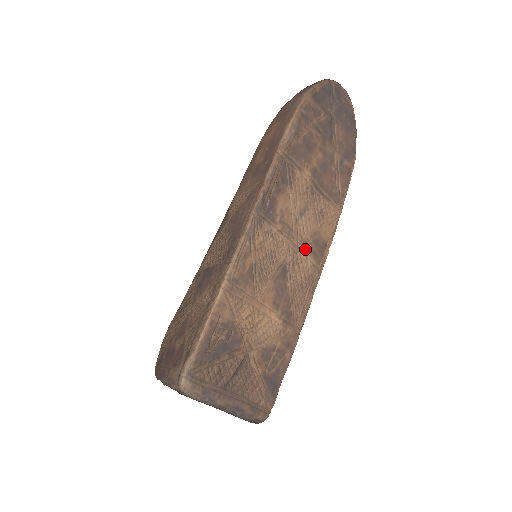
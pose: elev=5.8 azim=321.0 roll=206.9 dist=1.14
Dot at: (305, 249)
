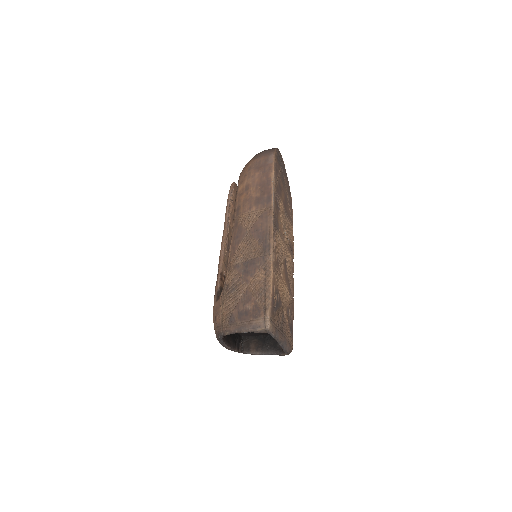
Dot at: (288, 249)
